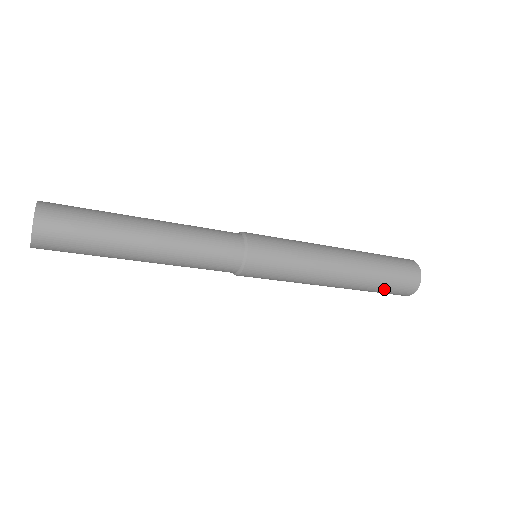
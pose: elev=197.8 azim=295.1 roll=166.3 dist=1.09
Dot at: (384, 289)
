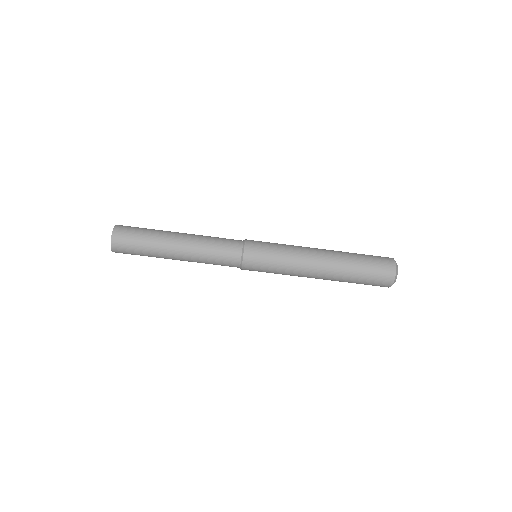
Dot at: (365, 258)
